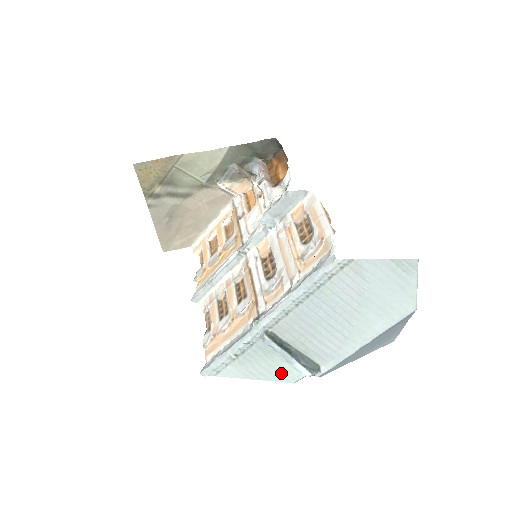
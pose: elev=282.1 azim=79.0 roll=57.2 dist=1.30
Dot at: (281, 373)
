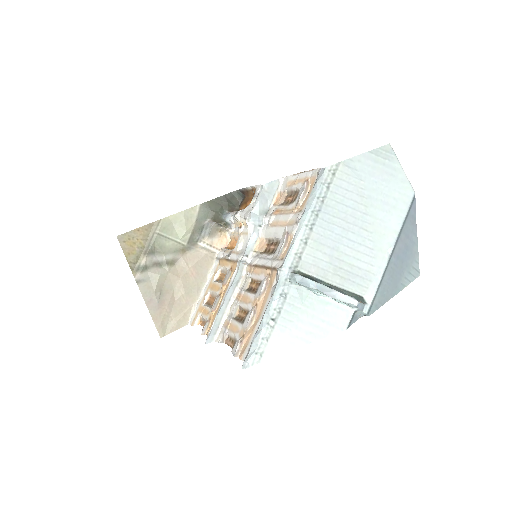
Dot at: (328, 322)
